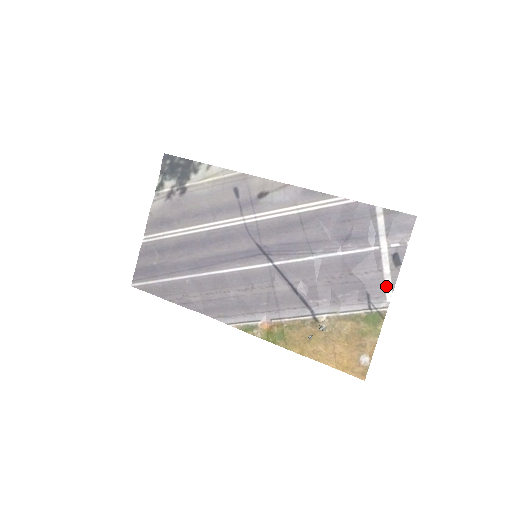
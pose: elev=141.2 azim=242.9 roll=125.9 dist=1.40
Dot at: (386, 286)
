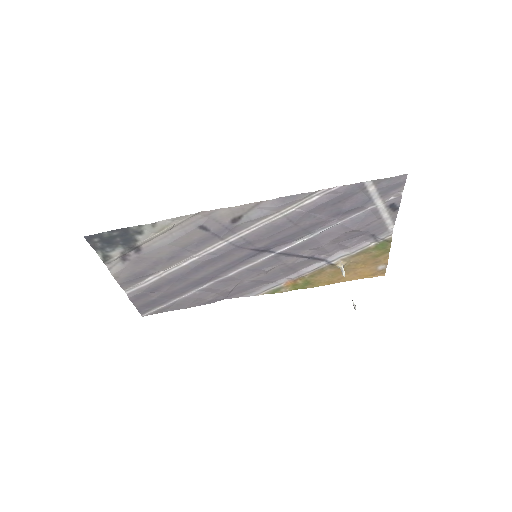
Dot at: (387, 224)
